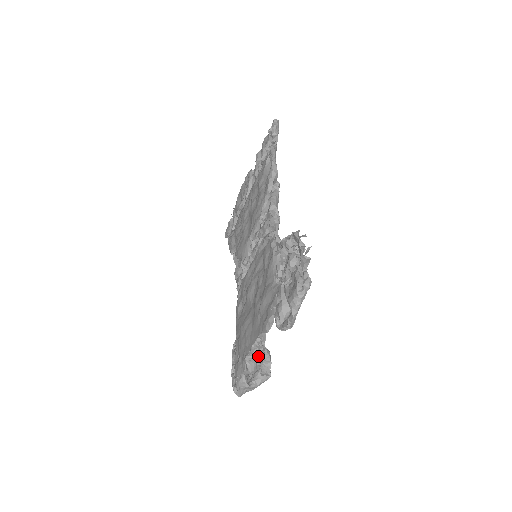
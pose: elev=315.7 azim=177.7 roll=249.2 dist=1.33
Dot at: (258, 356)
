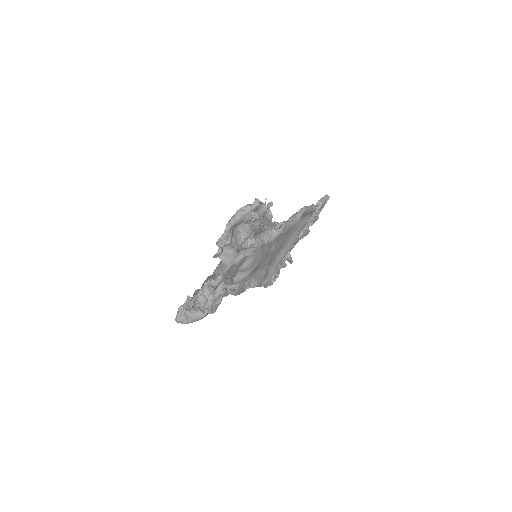
Dot at: occluded
